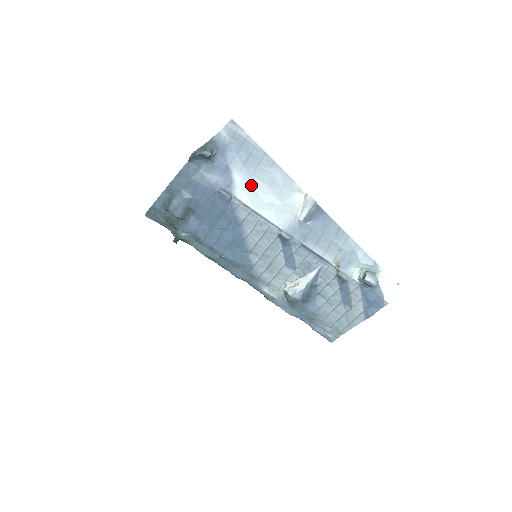
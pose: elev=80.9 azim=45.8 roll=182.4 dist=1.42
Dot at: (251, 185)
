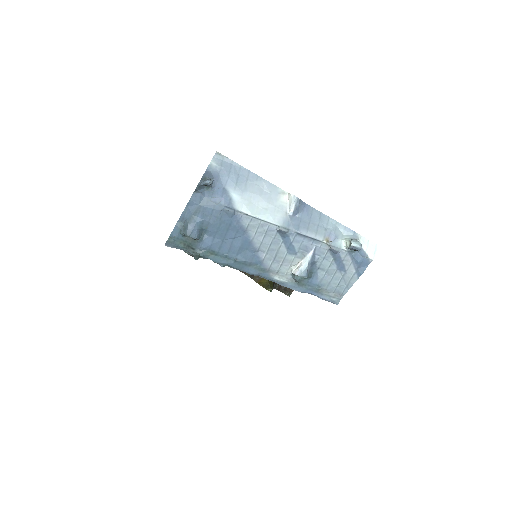
Dot at: (246, 198)
